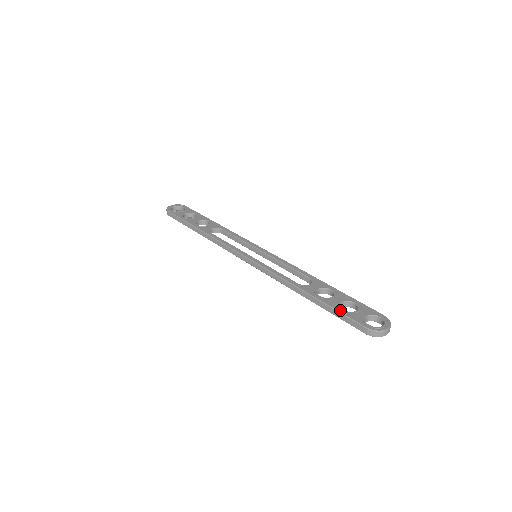
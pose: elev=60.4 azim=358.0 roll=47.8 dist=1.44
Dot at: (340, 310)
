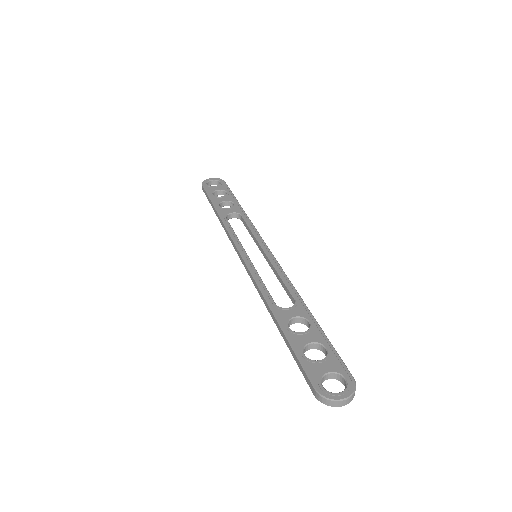
Dot at: (300, 354)
